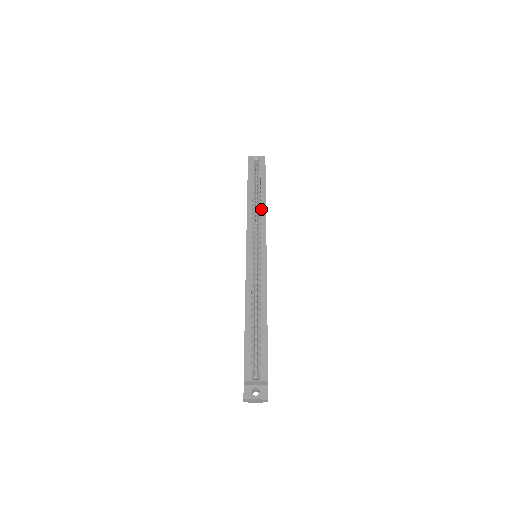
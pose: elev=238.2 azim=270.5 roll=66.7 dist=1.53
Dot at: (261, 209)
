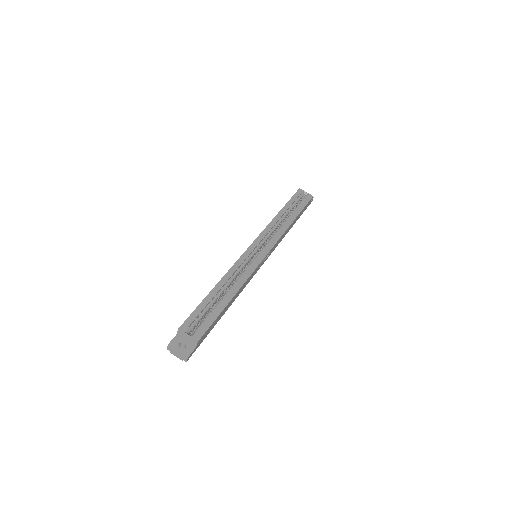
Dot at: (284, 226)
